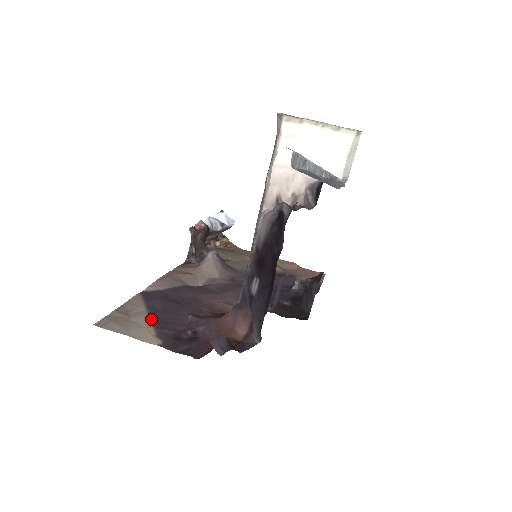
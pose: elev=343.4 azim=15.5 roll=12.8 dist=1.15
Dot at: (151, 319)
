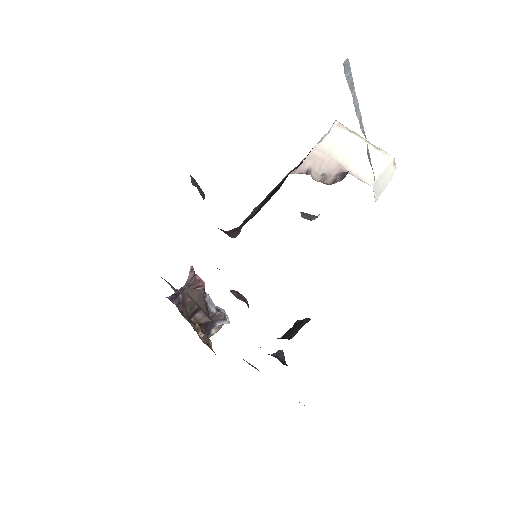
Dot at: occluded
